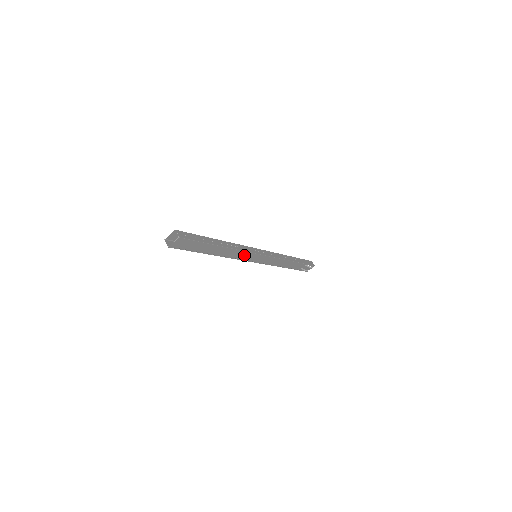
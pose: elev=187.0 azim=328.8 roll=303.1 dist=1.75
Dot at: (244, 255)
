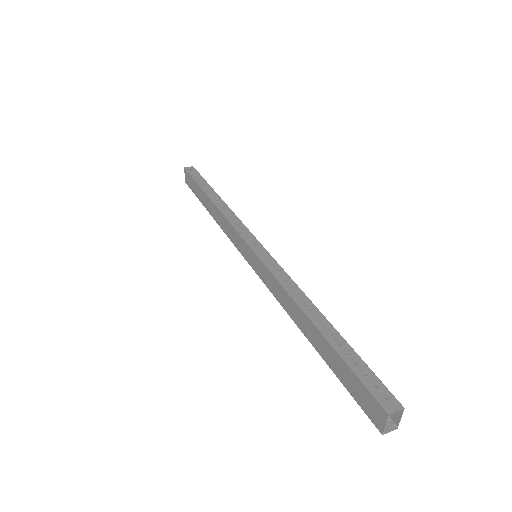
Dot at: occluded
